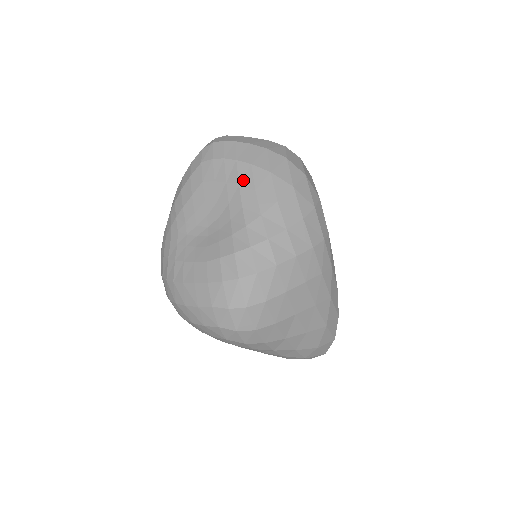
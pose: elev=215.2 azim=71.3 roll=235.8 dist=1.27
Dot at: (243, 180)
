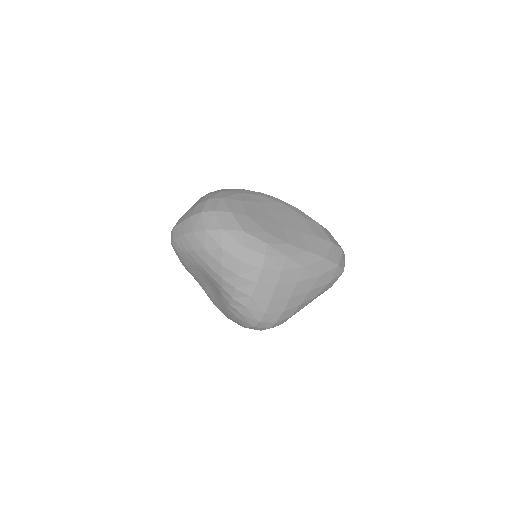
Dot at: (199, 262)
